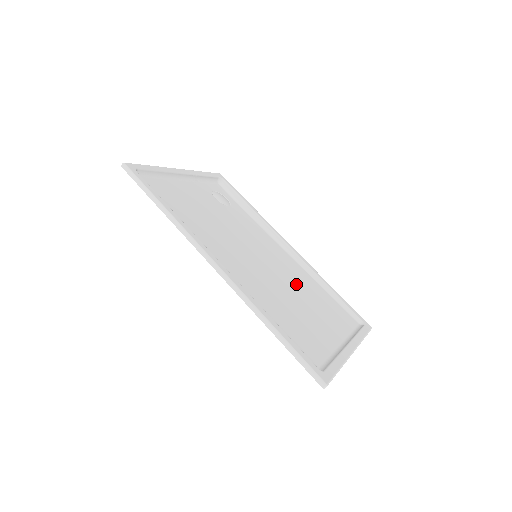
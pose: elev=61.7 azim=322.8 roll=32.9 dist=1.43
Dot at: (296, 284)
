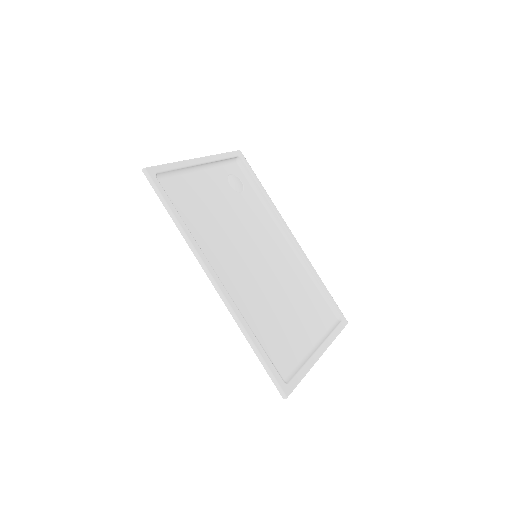
Dot at: (288, 283)
